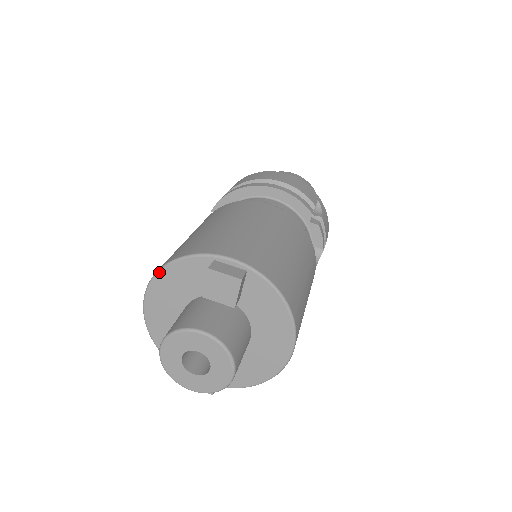
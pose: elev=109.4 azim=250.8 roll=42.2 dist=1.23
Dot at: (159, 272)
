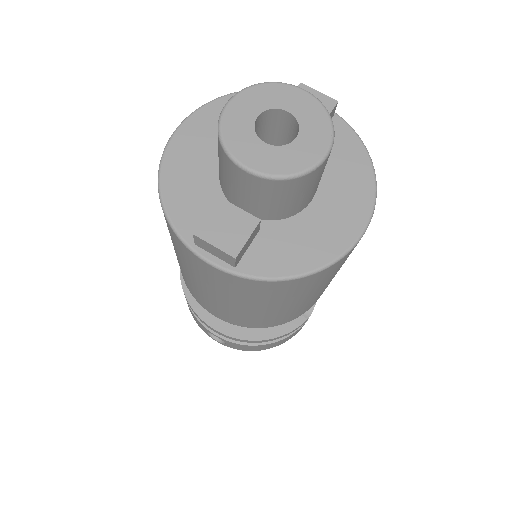
Dot at: (220, 98)
